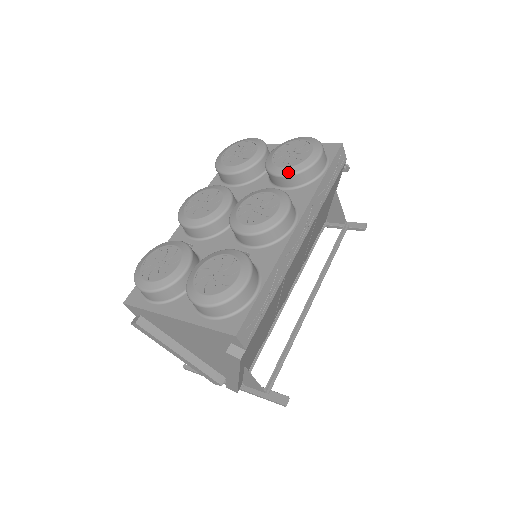
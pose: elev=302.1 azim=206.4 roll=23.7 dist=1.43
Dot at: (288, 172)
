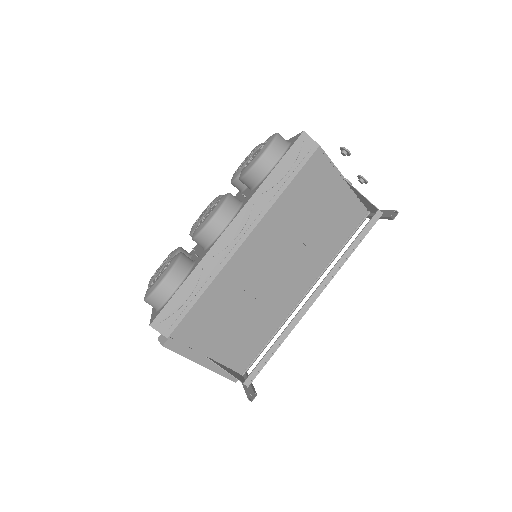
Dot at: (242, 175)
